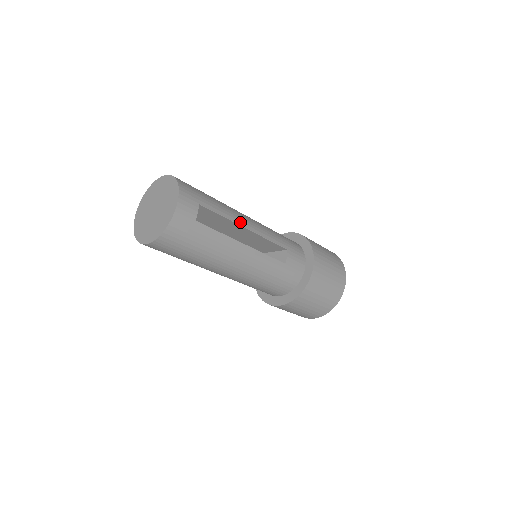
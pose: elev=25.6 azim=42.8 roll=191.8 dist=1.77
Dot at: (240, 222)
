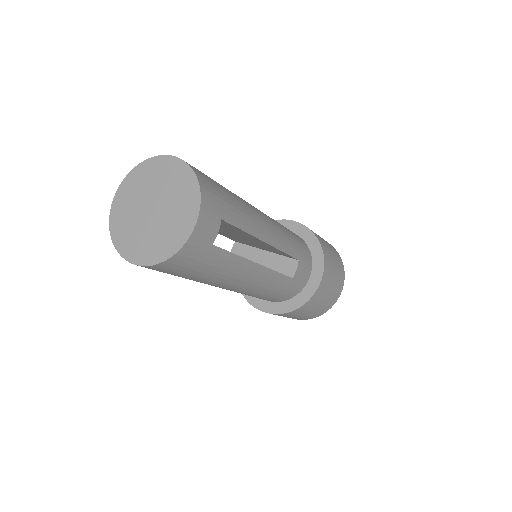
Dot at: (261, 234)
